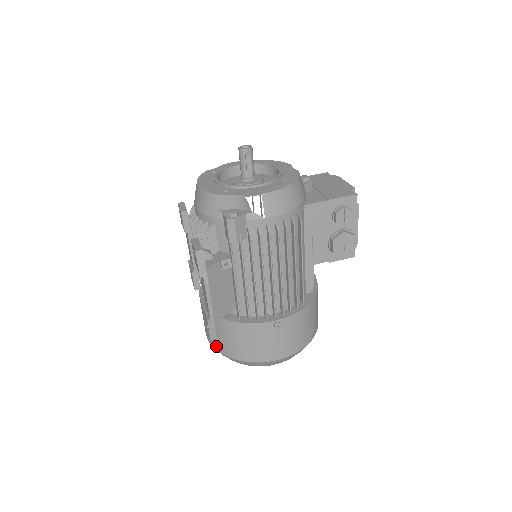
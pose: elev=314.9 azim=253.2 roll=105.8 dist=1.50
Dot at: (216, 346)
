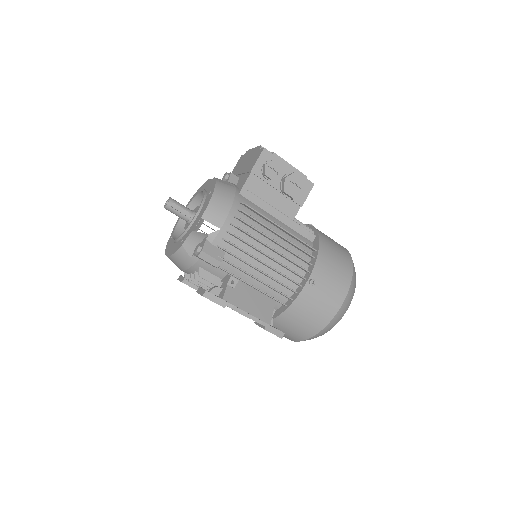
Dot at: (298, 339)
